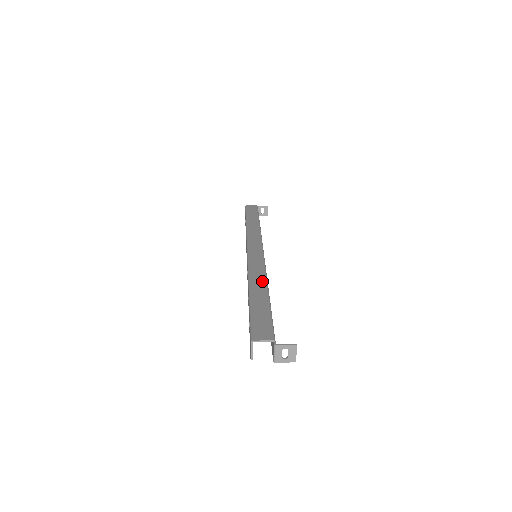
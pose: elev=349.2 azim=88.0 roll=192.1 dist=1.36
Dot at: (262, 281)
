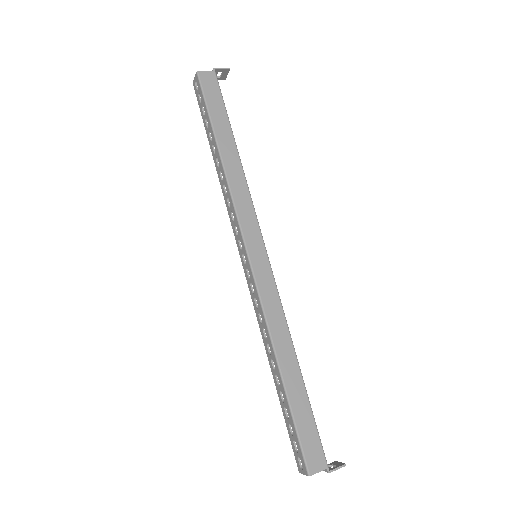
Dot at: (288, 344)
